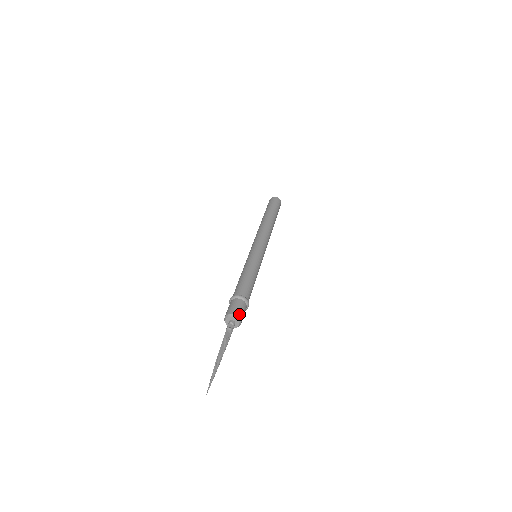
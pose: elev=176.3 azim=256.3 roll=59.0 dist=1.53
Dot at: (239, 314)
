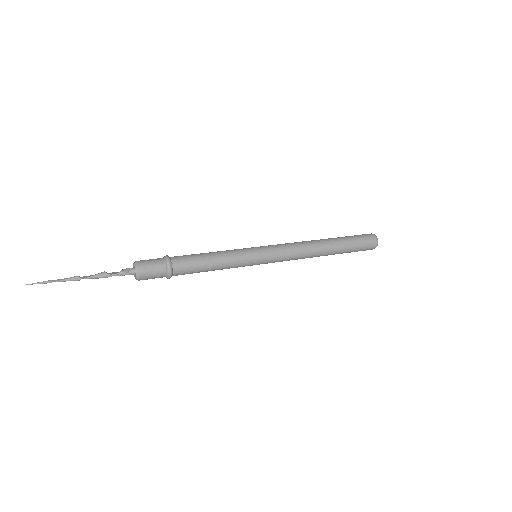
Dot at: (143, 267)
